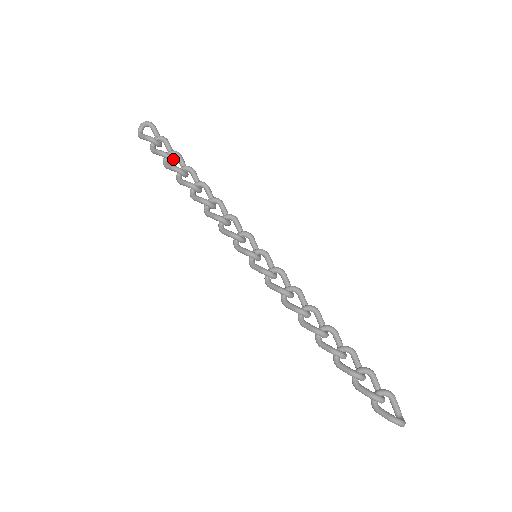
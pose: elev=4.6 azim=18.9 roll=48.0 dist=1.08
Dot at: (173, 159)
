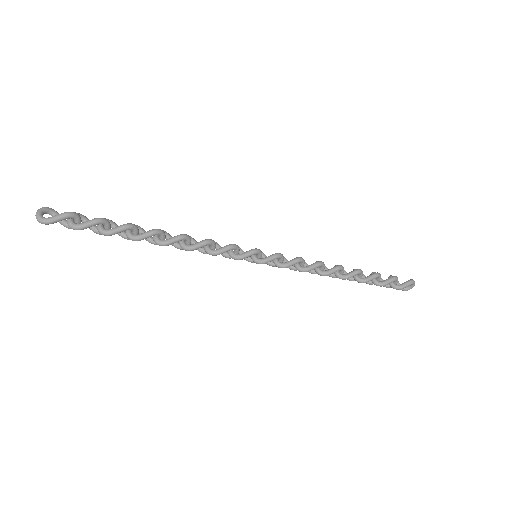
Dot at: (109, 226)
